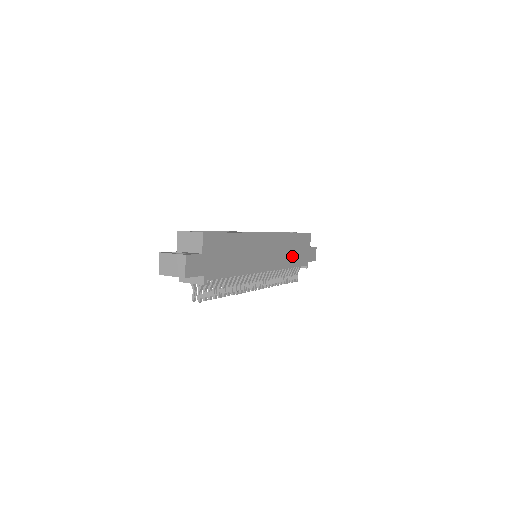
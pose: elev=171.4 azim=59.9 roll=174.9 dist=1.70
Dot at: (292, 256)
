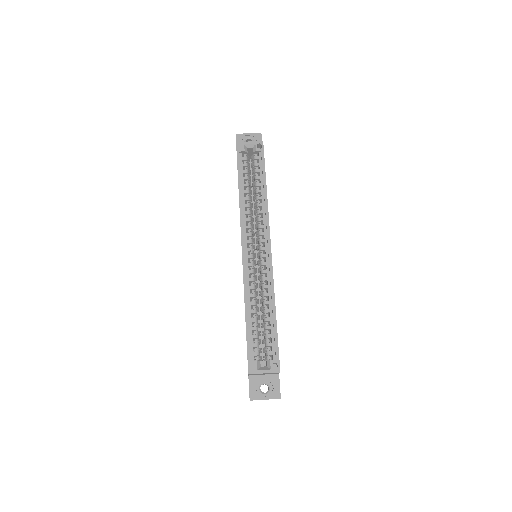
Dot at: occluded
